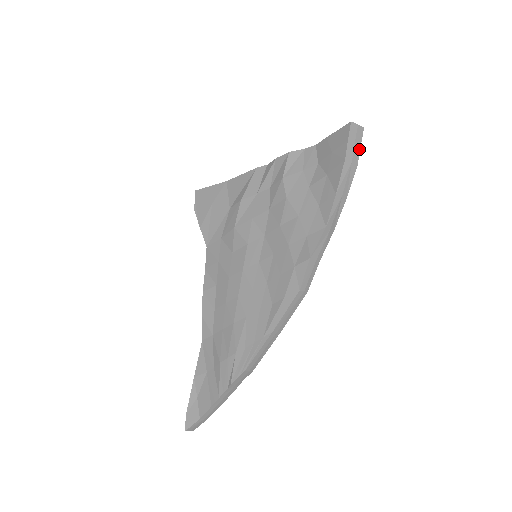
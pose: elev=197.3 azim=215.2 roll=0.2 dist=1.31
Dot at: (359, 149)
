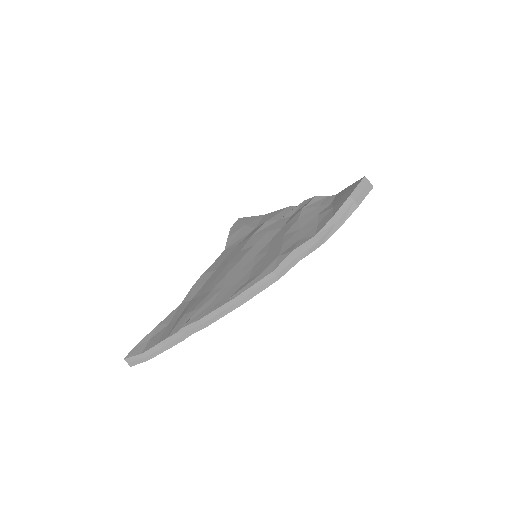
Dot at: (364, 197)
